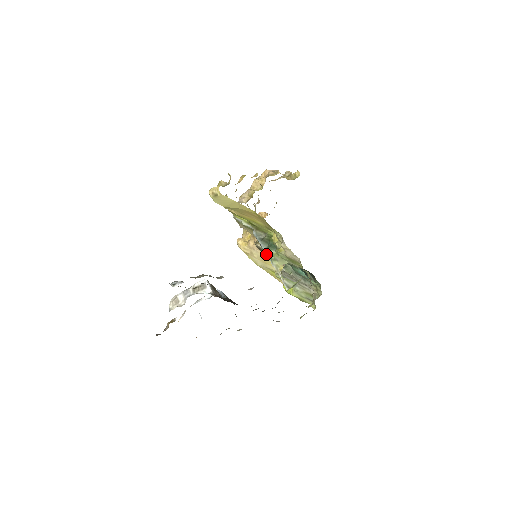
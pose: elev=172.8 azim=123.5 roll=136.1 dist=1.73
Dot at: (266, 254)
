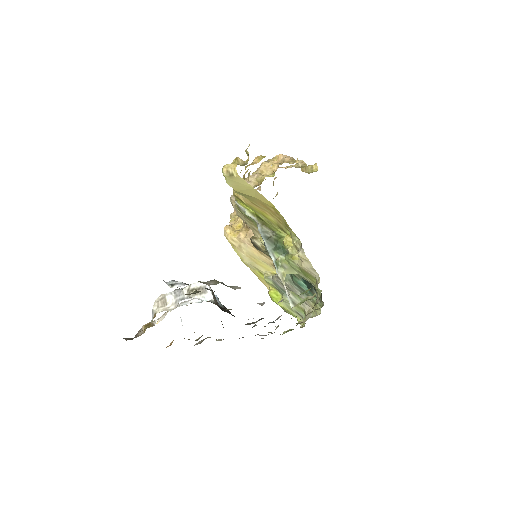
Dot at: (258, 252)
